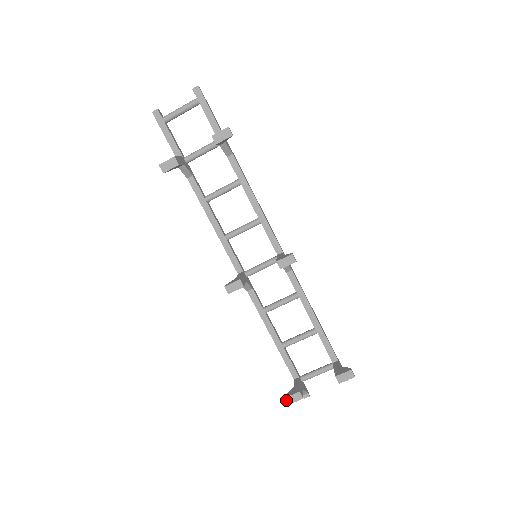
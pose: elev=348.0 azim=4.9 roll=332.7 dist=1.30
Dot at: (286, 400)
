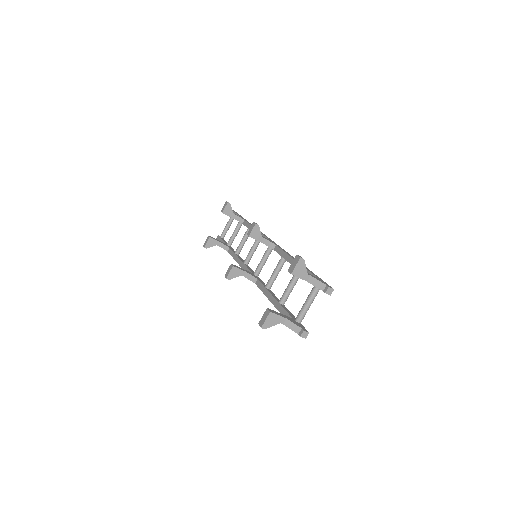
Dot at: (259, 325)
